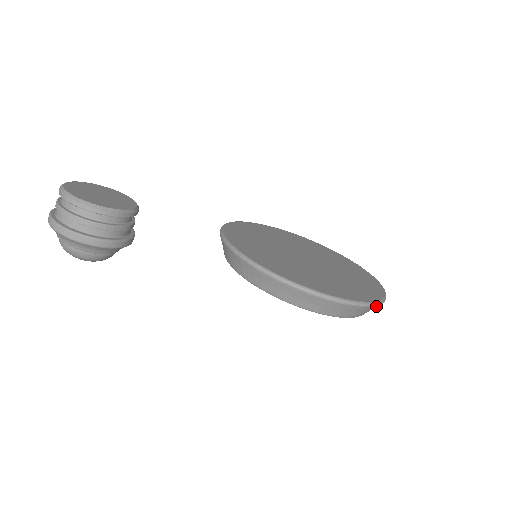
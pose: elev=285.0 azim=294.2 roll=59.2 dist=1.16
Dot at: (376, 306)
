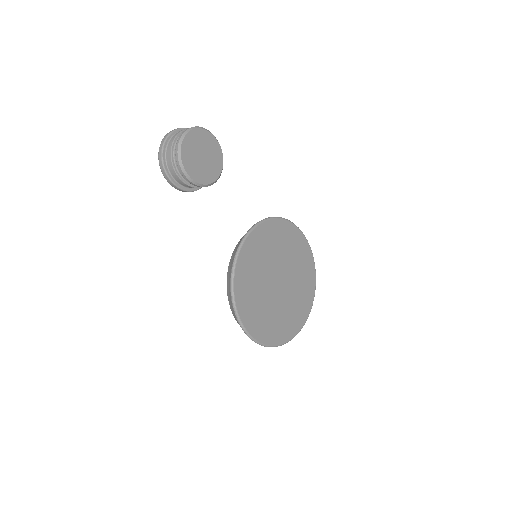
Dot at: (270, 346)
